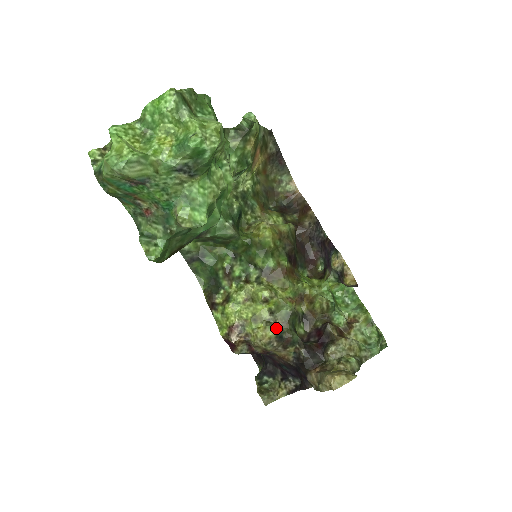
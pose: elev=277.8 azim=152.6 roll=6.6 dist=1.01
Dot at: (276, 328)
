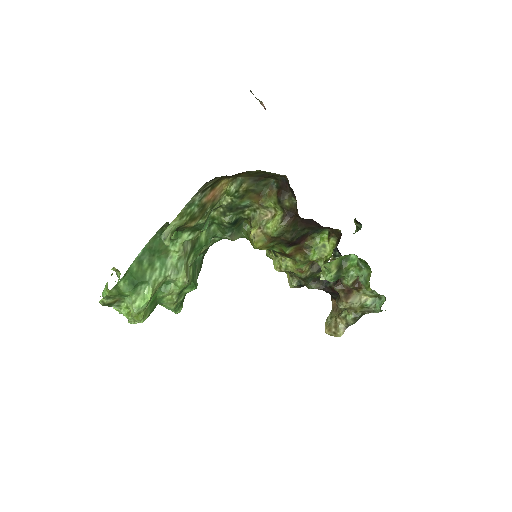
Dot at: (293, 285)
